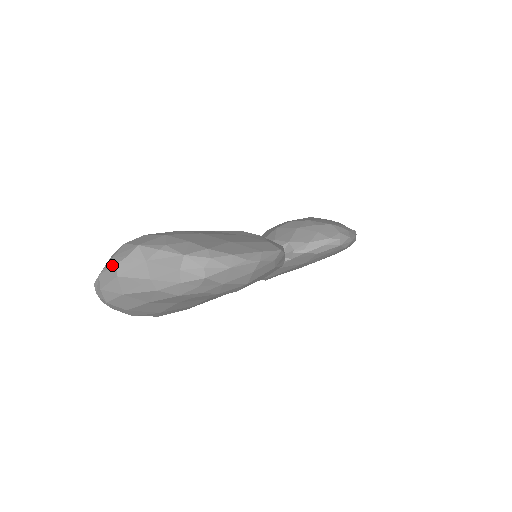
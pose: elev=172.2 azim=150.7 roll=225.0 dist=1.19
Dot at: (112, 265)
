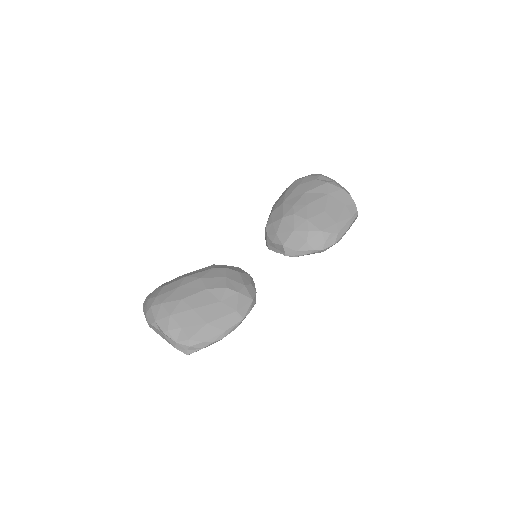
Dot at: (146, 319)
